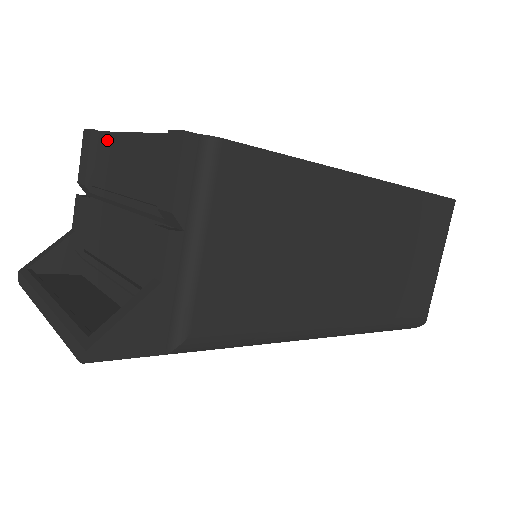
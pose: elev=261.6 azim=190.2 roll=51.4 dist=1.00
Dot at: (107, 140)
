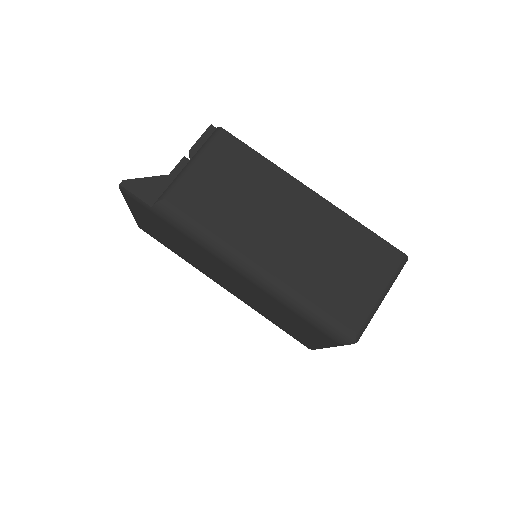
Dot at: occluded
